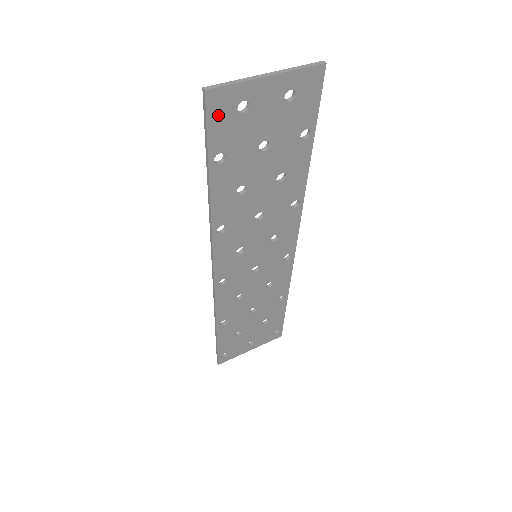
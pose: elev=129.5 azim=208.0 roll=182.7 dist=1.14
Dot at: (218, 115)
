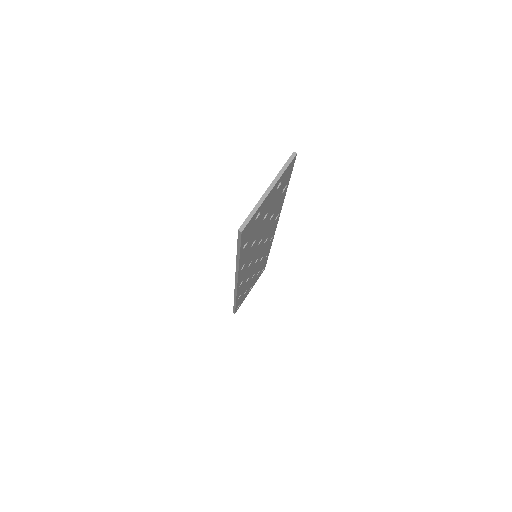
Dot at: (246, 232)
